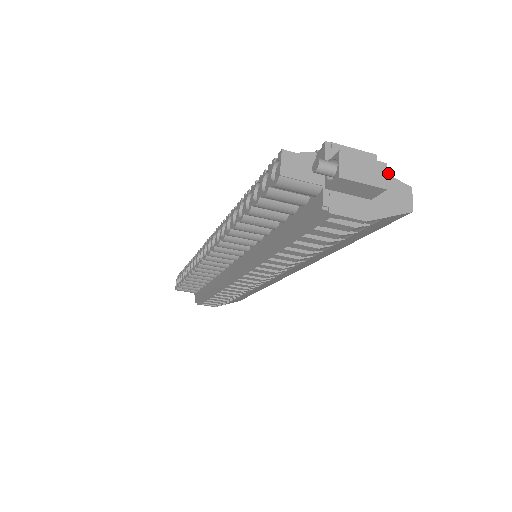
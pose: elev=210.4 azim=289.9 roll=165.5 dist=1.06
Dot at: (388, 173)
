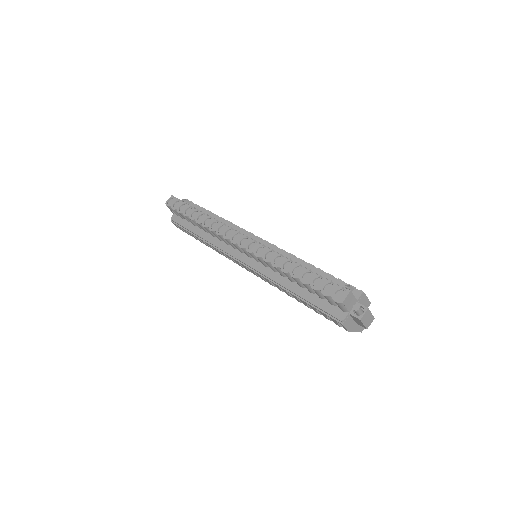
Dot at: occluded
